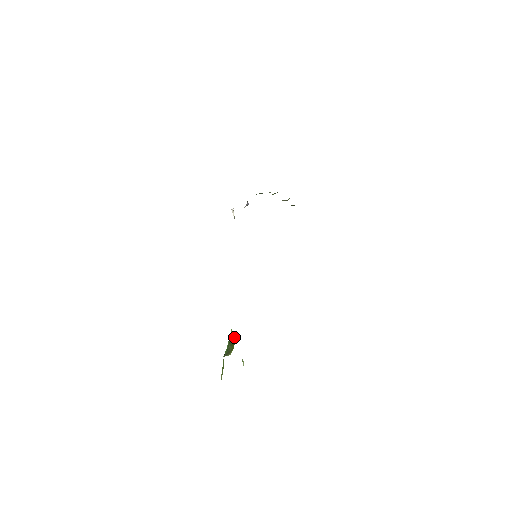
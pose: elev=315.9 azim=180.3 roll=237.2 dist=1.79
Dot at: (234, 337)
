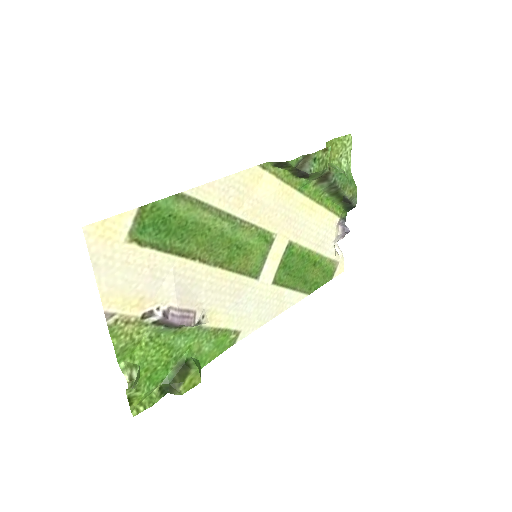
Dot at: (192, 367)
